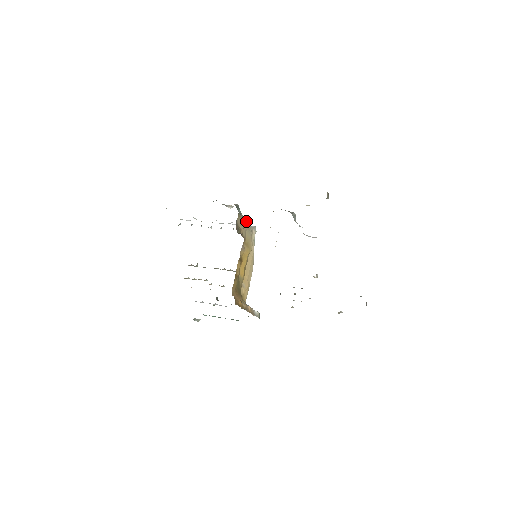
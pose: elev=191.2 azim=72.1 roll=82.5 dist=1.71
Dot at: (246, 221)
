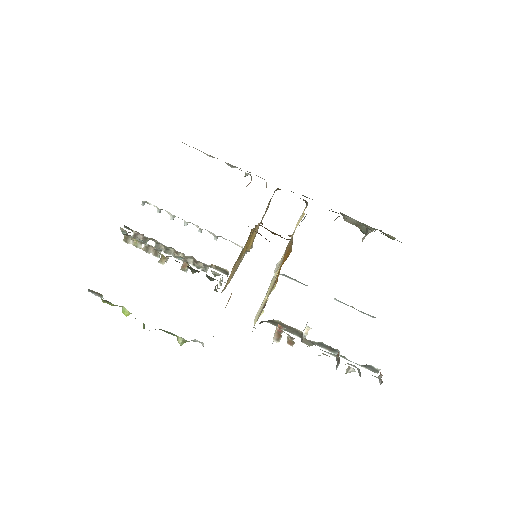
Dot at: (263, 216)
